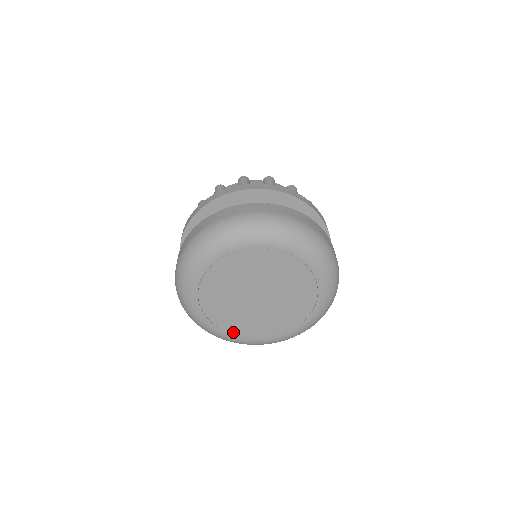
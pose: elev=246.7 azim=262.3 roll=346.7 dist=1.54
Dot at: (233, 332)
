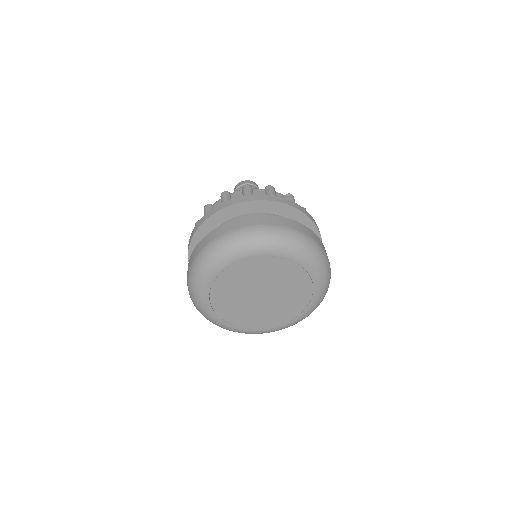
Dot at: (223, 317)
